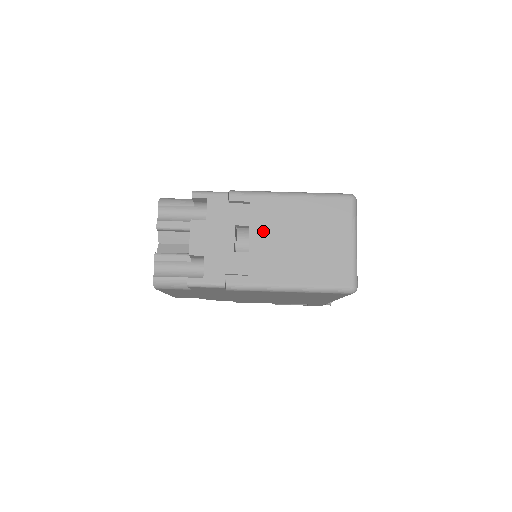
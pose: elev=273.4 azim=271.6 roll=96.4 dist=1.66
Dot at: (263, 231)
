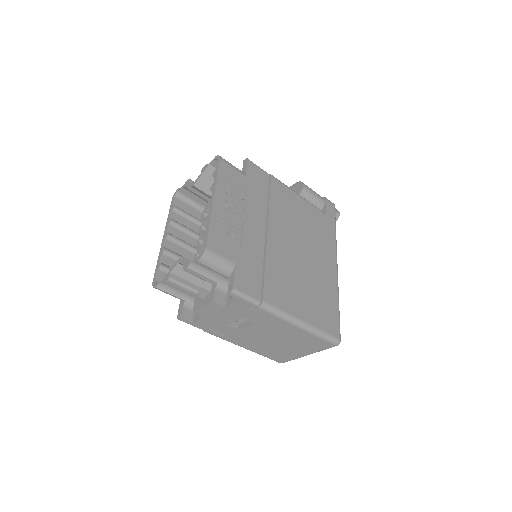
Dot at: (259, 329)
